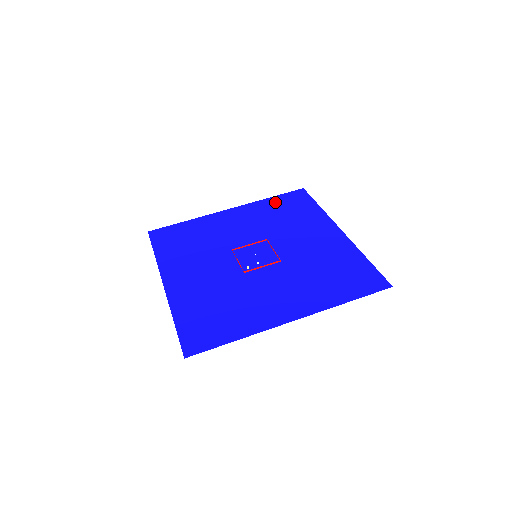
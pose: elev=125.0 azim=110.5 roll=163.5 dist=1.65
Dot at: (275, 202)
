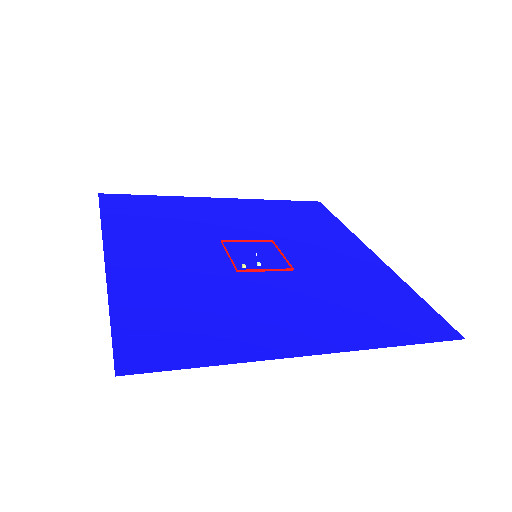
Dot at: (283, 206)
